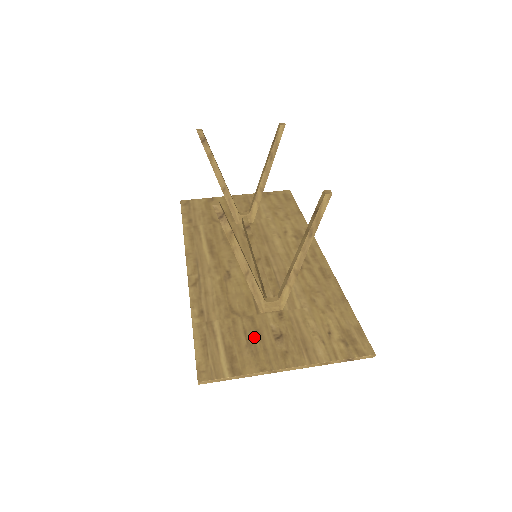
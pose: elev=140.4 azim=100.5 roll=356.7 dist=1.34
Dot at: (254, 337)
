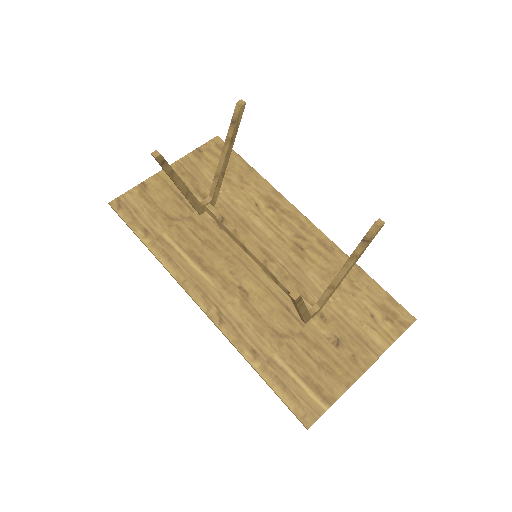
Dot at: (318, 355)
